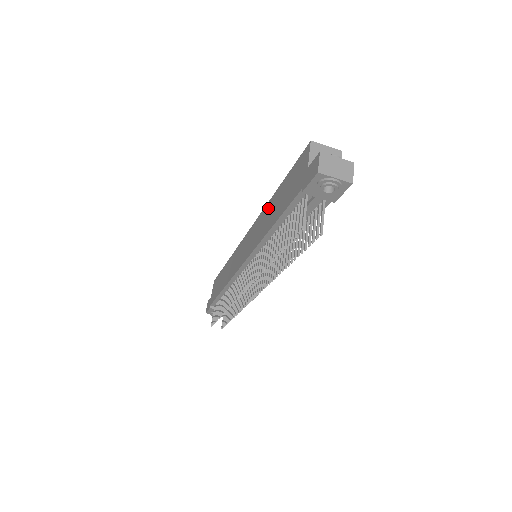
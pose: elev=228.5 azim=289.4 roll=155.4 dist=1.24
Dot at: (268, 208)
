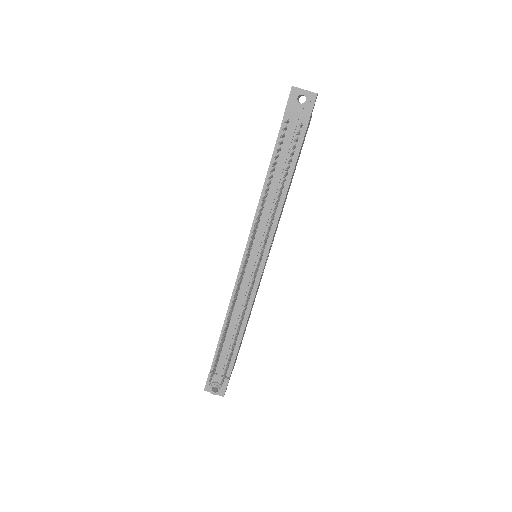
Dot at: occluded
